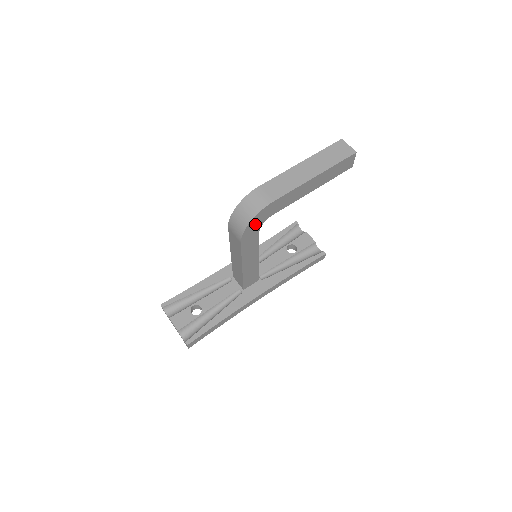
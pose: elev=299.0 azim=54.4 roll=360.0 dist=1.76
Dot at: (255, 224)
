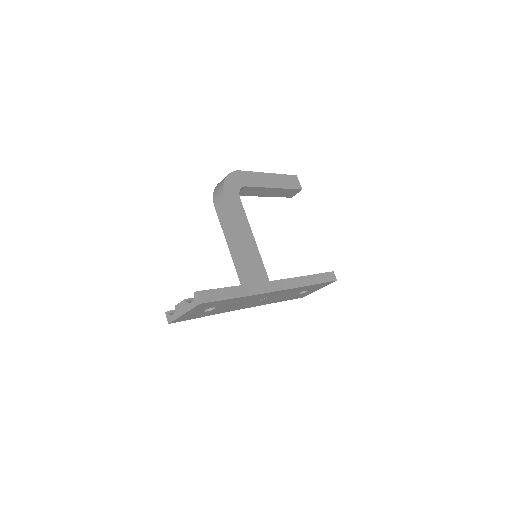
Dot at: (232, 185)
